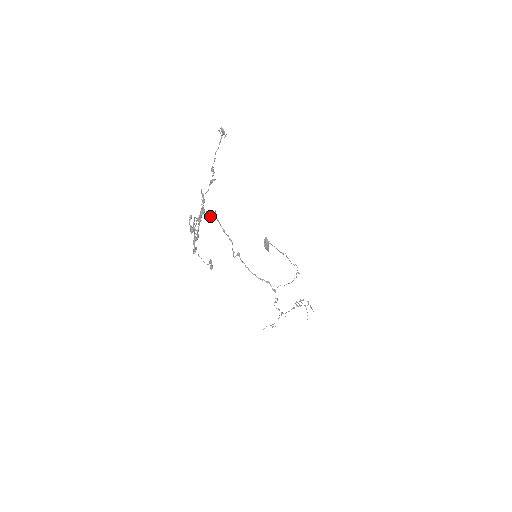
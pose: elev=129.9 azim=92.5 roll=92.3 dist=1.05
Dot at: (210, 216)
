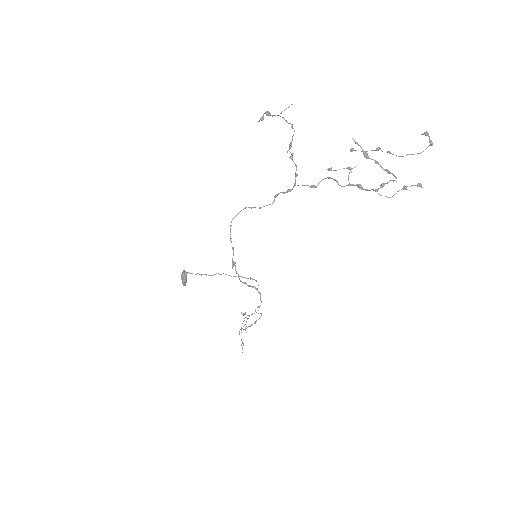
Dot at: (274, 201)
